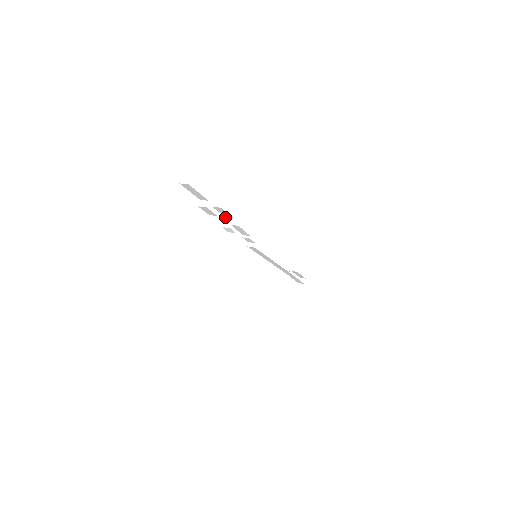
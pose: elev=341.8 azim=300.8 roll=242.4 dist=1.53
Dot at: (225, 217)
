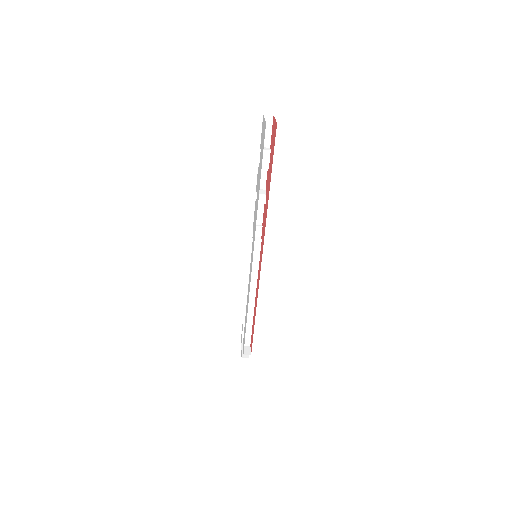
Dot at: (256, 189)
